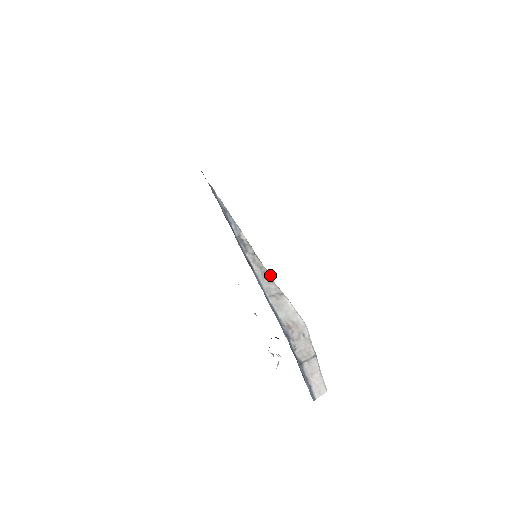
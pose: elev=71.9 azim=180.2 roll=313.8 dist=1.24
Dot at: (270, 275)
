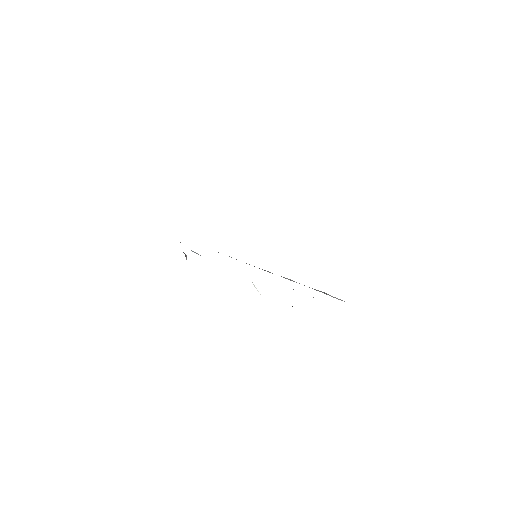
Dot at: occluded
